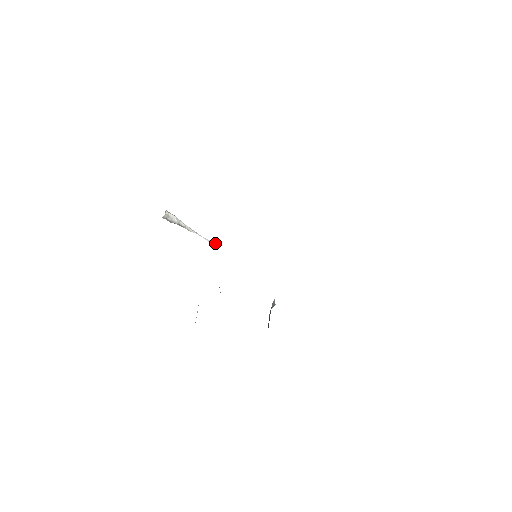
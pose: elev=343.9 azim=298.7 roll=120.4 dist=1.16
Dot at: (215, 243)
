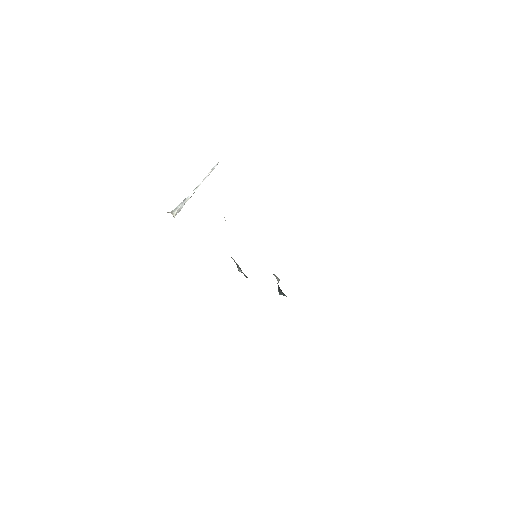
Dot at: (213, 167)
